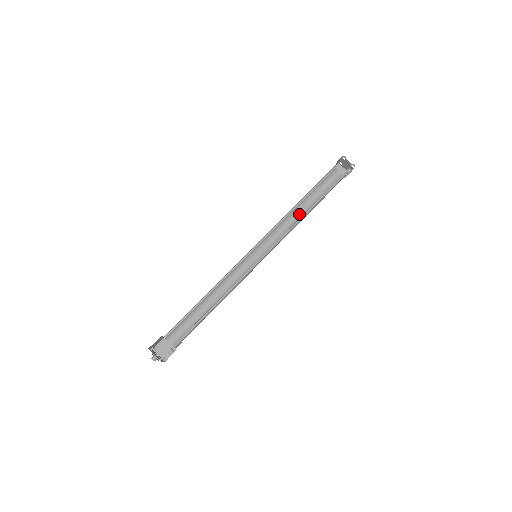
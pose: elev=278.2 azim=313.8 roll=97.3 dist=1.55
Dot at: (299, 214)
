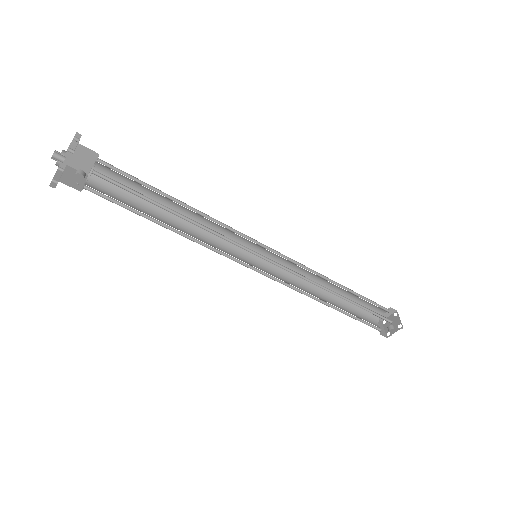
Dot at: (320, 297)
